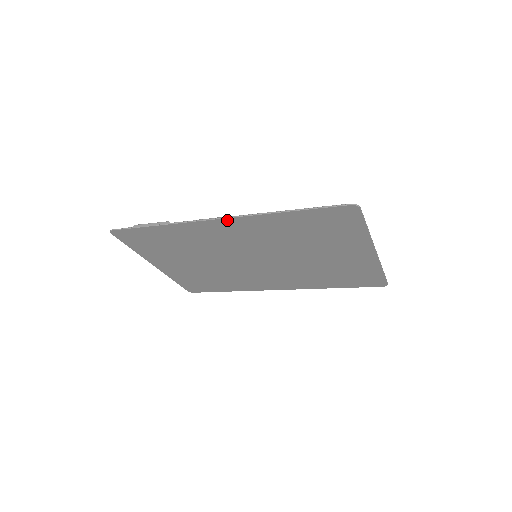
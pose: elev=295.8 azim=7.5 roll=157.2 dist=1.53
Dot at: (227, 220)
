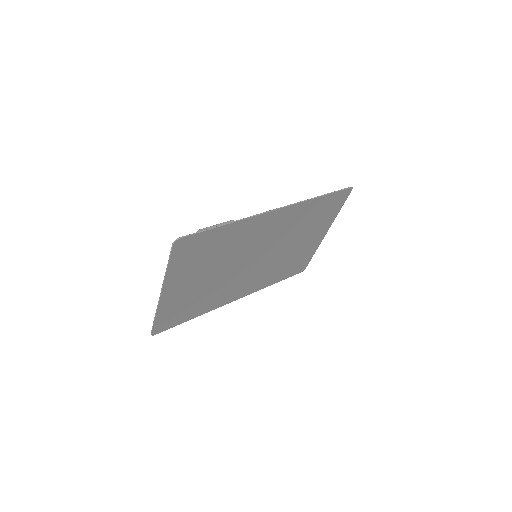
Dot at: (283, 209)
